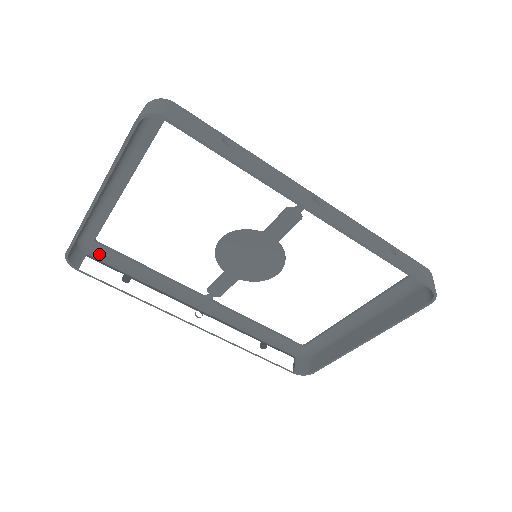
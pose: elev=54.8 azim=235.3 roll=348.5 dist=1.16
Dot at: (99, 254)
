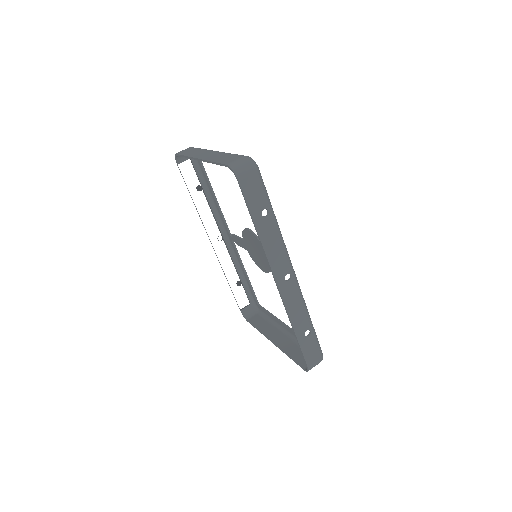
Dot at: (197, 164)
